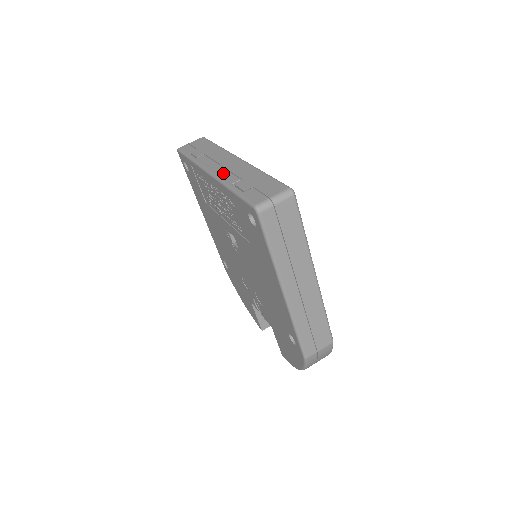
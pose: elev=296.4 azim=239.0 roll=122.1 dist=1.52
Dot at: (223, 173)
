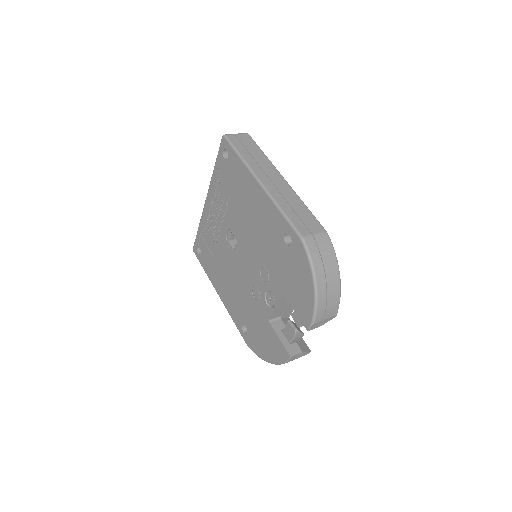
Dot at: occluded
